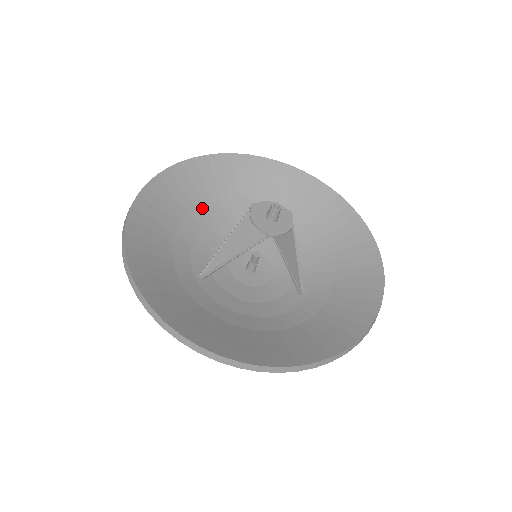
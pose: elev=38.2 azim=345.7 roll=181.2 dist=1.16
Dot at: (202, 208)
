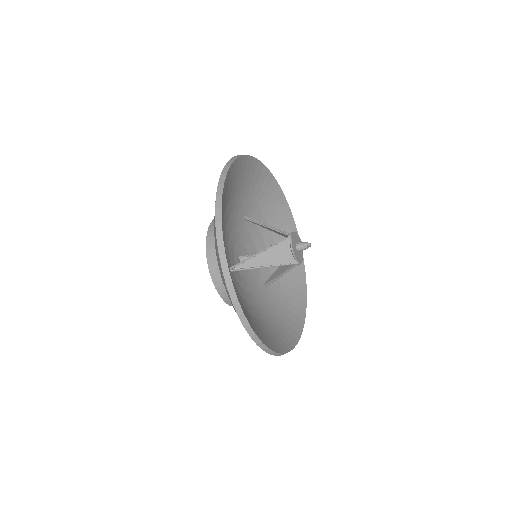
Dot at: (230, 203)
